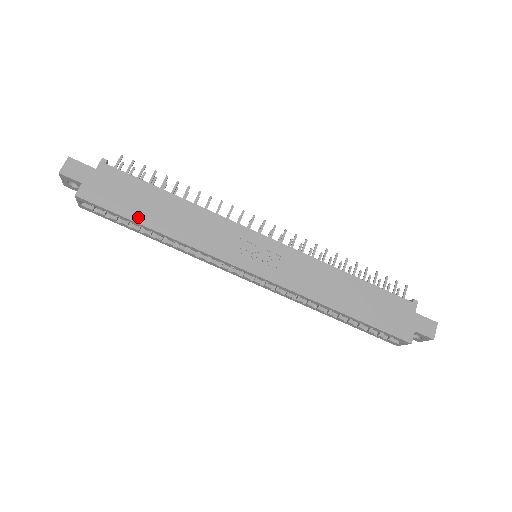
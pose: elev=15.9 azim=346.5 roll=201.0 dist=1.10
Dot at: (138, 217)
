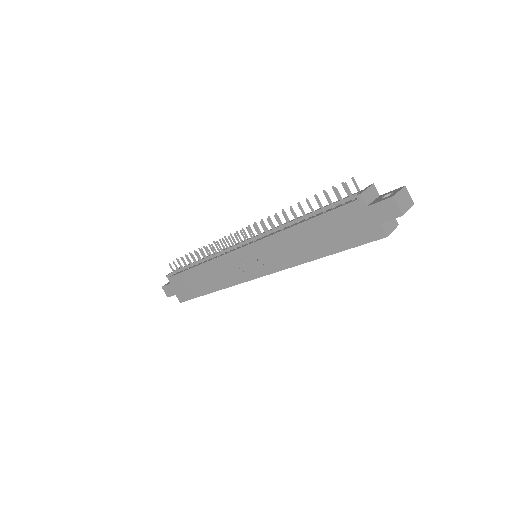
Dot at: (200, 292)
